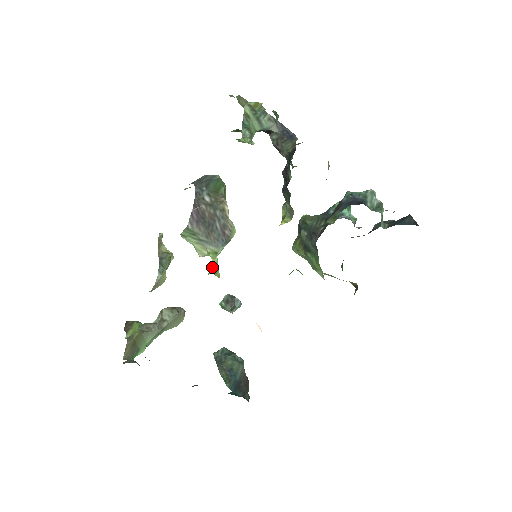
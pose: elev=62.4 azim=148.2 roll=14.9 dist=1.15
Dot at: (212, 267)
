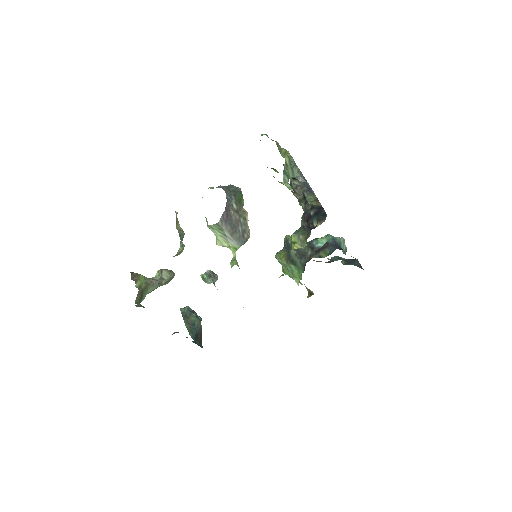
Dot at: (233, 258)
